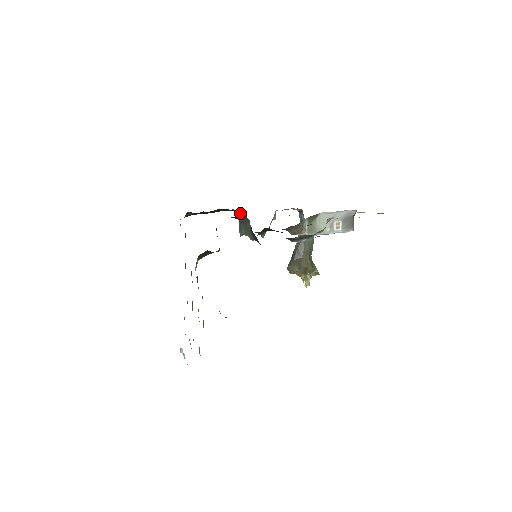
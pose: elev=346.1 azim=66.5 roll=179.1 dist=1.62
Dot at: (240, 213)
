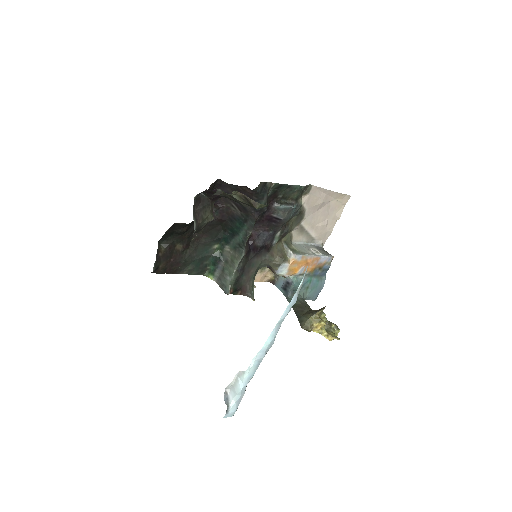
Dot at: (215, 255)
